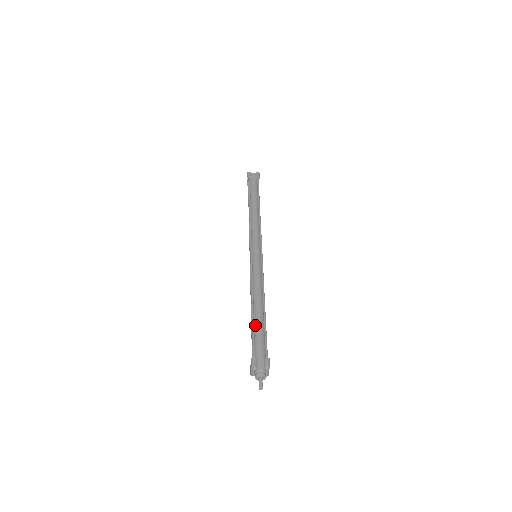
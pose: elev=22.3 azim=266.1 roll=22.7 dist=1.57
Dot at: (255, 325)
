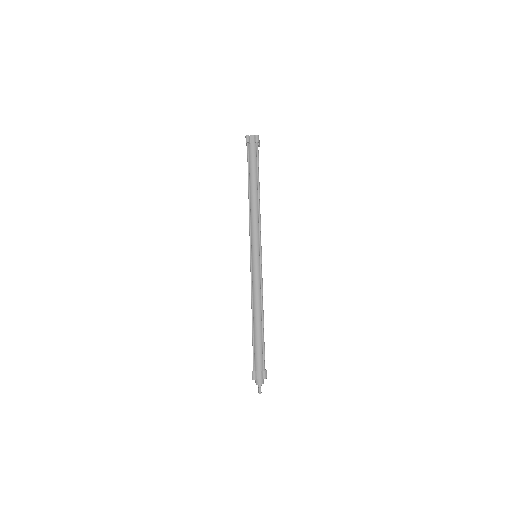
Dot at: (255, 338)
